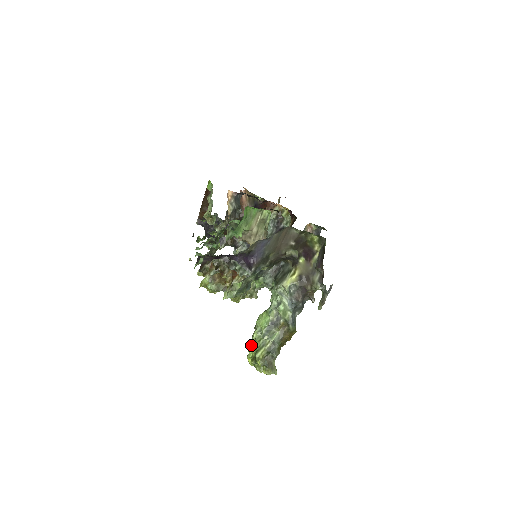
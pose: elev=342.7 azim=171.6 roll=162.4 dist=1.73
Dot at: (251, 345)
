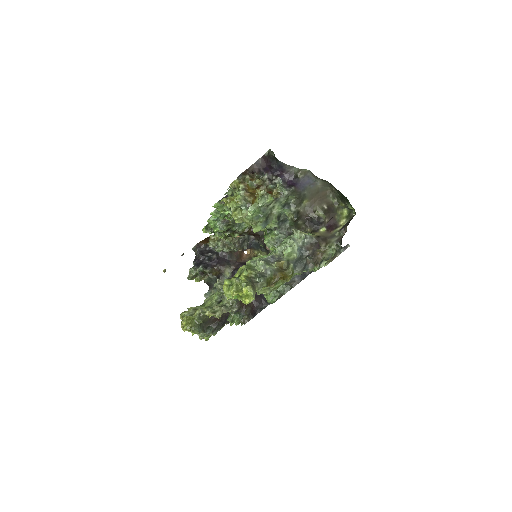
Dot at: occluded
